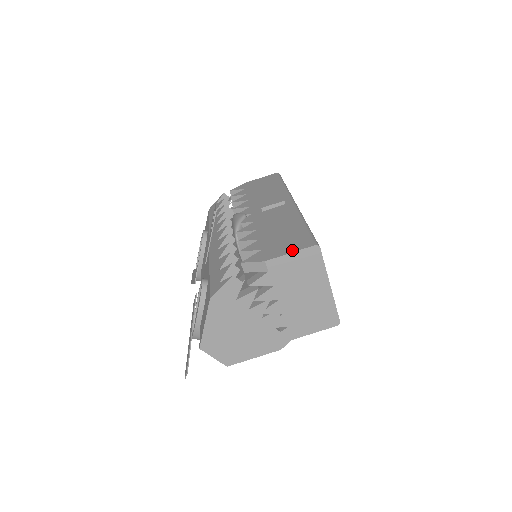
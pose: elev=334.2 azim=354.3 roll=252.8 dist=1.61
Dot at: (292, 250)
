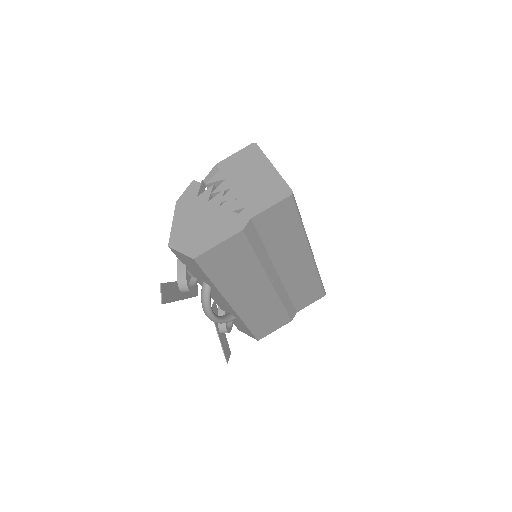
Dot at: (237, 154)
